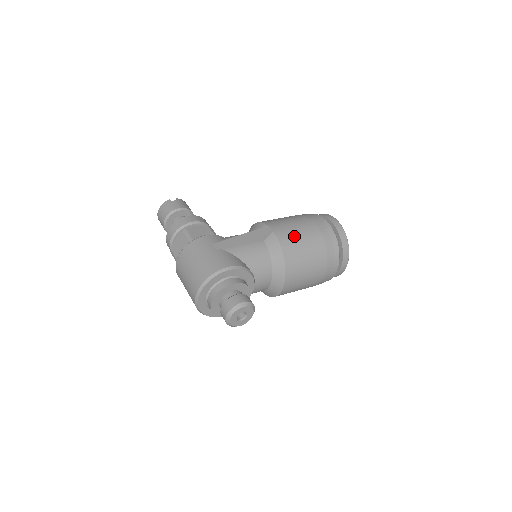
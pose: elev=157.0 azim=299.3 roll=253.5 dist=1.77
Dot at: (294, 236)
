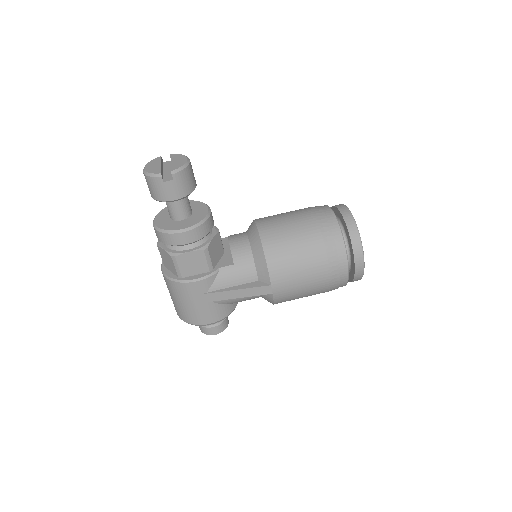
Dot at: (294, 295)
